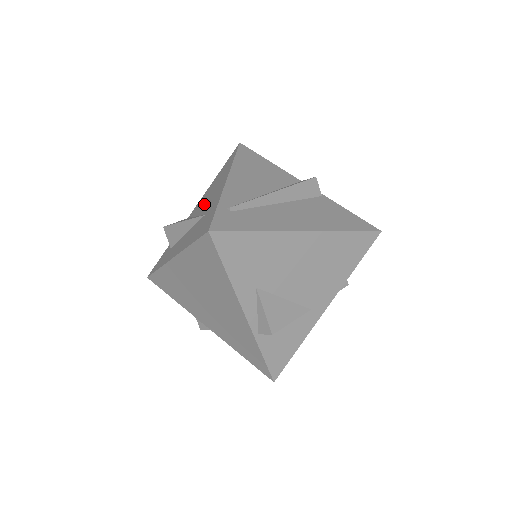
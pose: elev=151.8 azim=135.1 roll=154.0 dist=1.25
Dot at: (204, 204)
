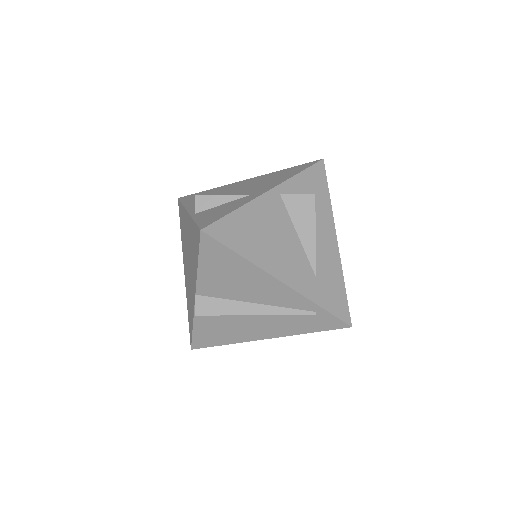
Dot at: occluded
